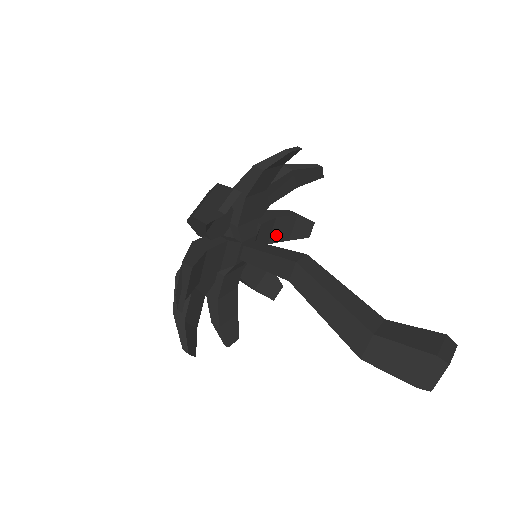
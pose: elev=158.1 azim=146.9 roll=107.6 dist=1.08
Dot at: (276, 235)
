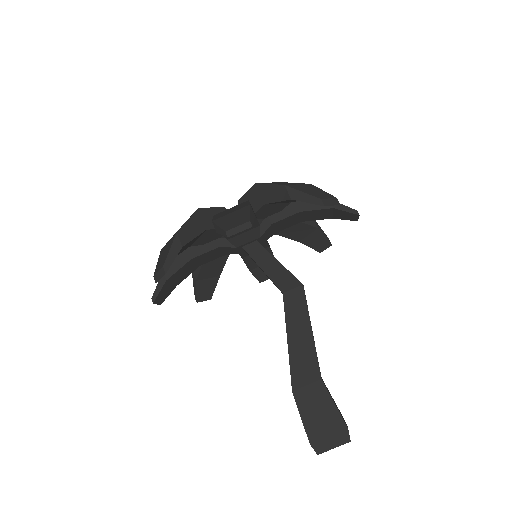
Dot at: occluded
